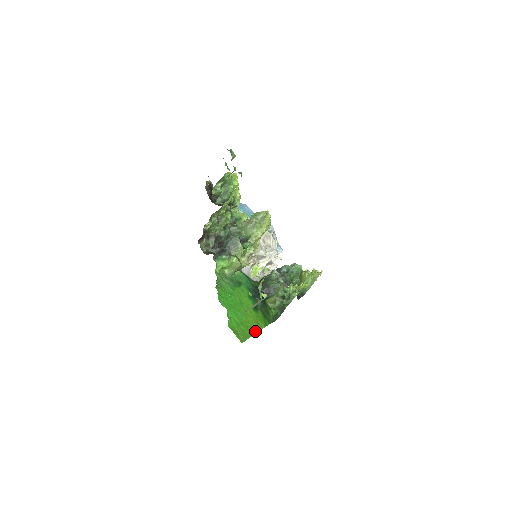
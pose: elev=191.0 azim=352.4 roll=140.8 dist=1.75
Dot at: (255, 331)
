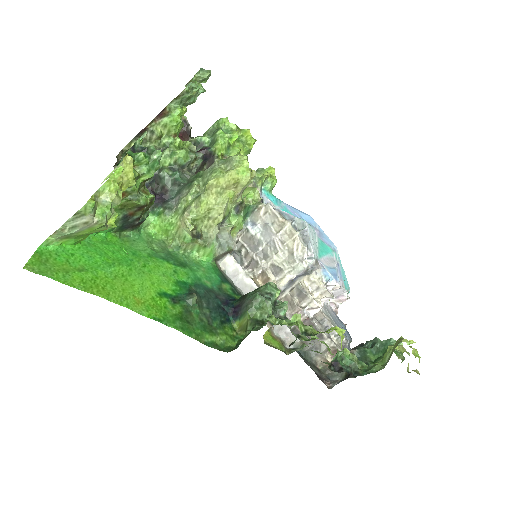
Dot at: (100, 294)
